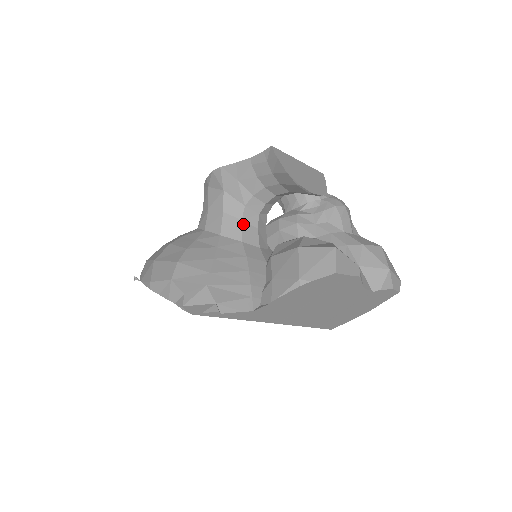
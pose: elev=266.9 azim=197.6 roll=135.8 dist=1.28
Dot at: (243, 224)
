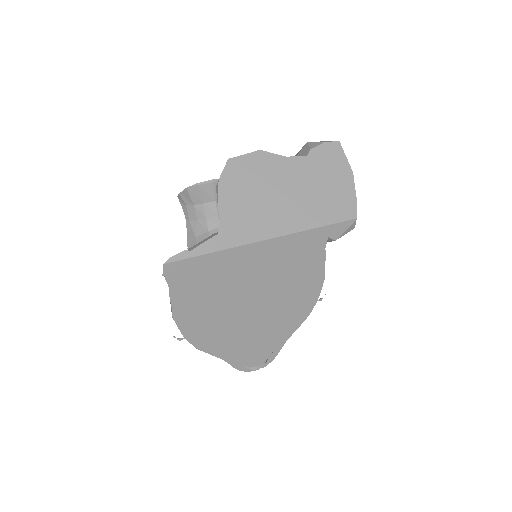
Dot at: occluded
